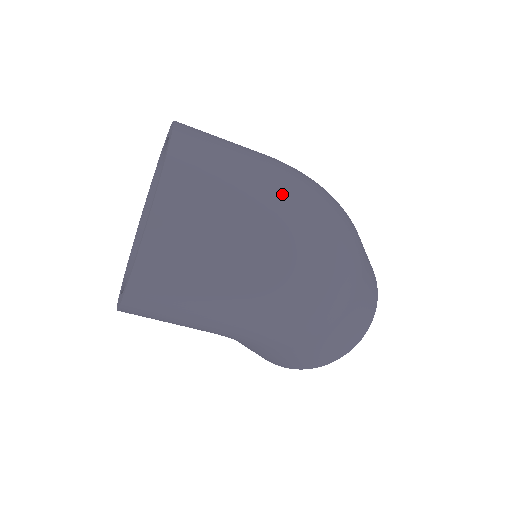
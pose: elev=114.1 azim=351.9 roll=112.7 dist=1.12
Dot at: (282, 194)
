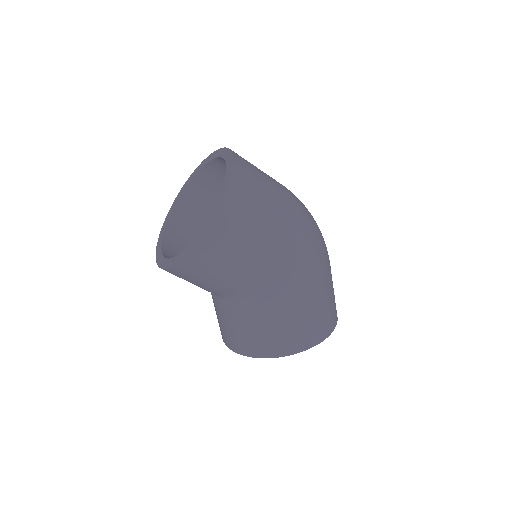
Dot at: occluded
